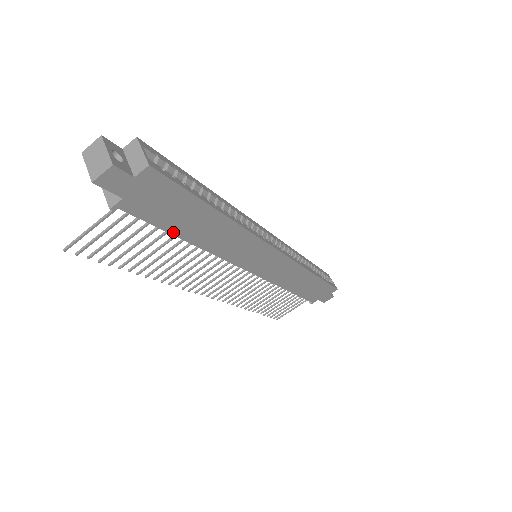
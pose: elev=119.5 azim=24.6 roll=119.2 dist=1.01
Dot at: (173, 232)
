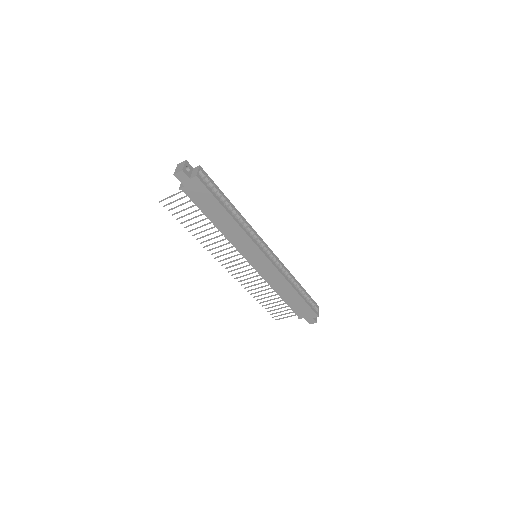
Dot at: (205, 214)
